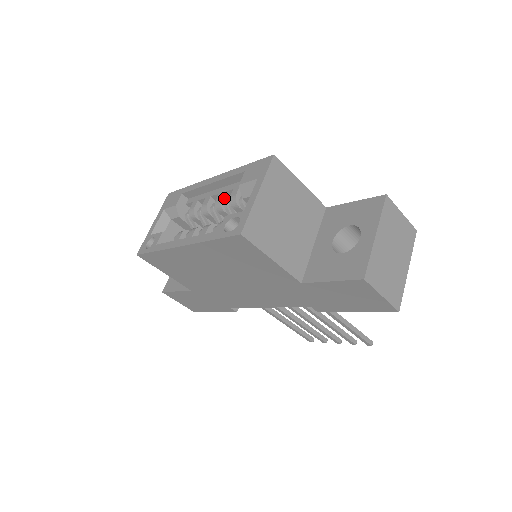
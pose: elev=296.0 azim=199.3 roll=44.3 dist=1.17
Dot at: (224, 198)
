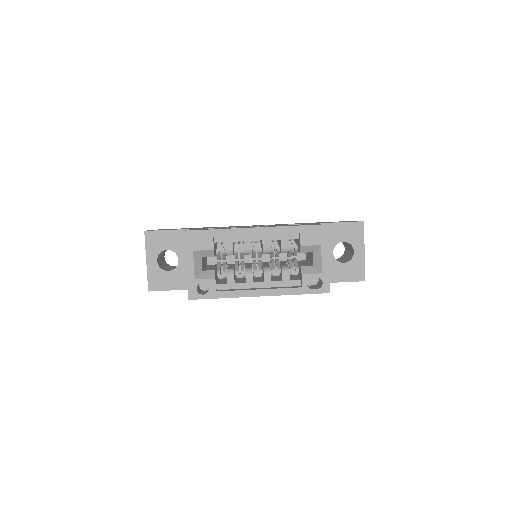
Dot at: occluded
